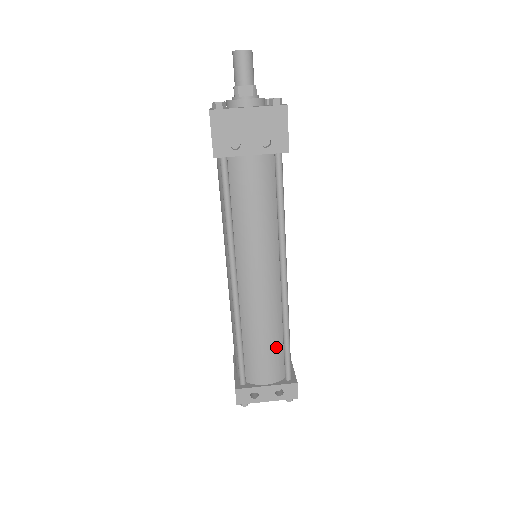
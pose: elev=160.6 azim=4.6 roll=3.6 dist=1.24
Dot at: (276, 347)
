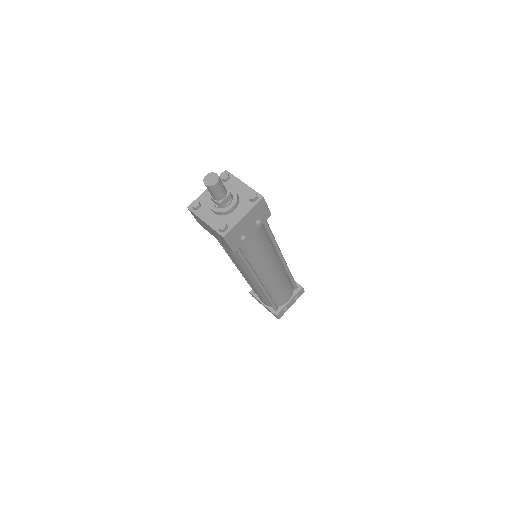
Dot at: (288, 285)
